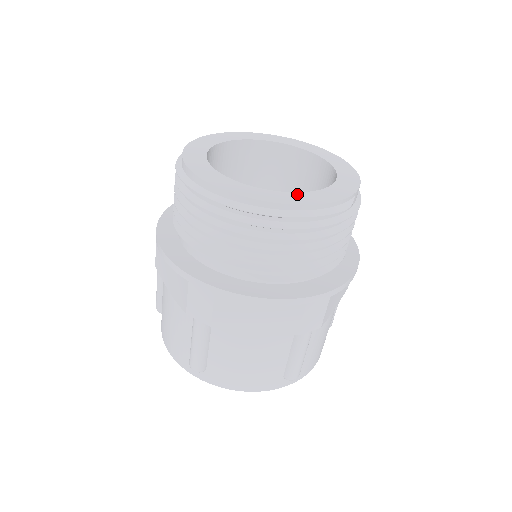
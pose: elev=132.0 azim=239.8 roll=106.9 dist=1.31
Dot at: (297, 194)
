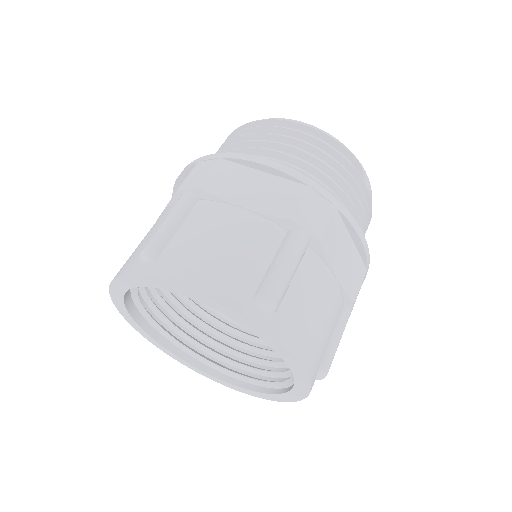
Dot at: occluded
